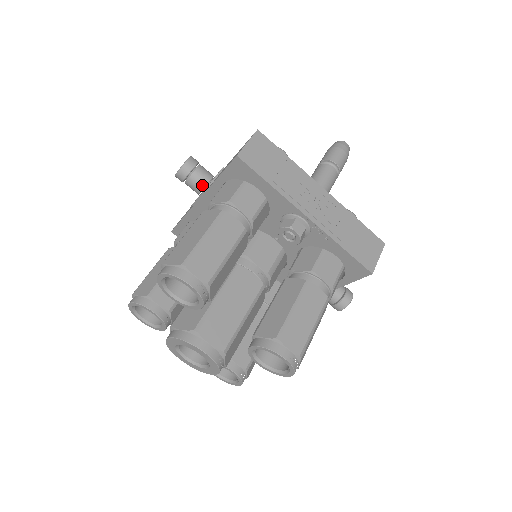
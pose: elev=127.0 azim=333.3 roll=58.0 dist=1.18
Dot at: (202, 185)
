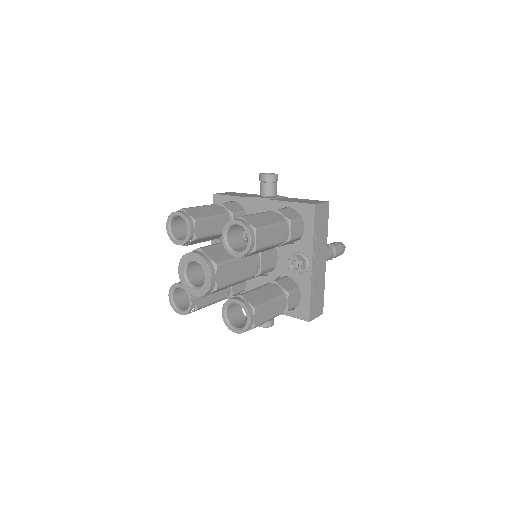
Dot at: (269, 194)
